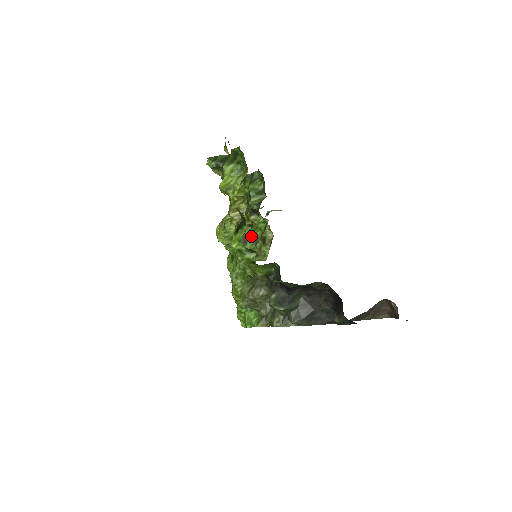
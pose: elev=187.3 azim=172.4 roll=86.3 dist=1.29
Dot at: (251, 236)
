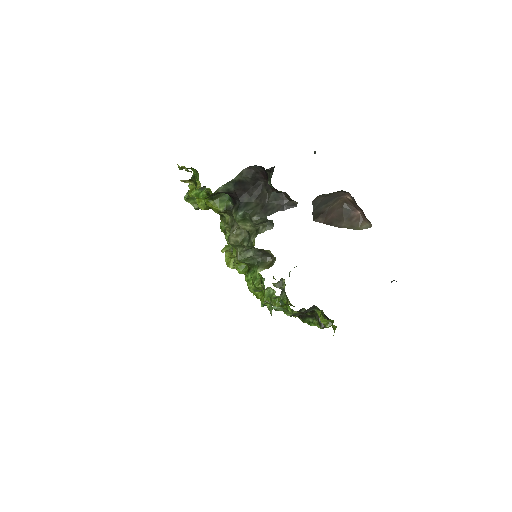
Dot at: occluded
